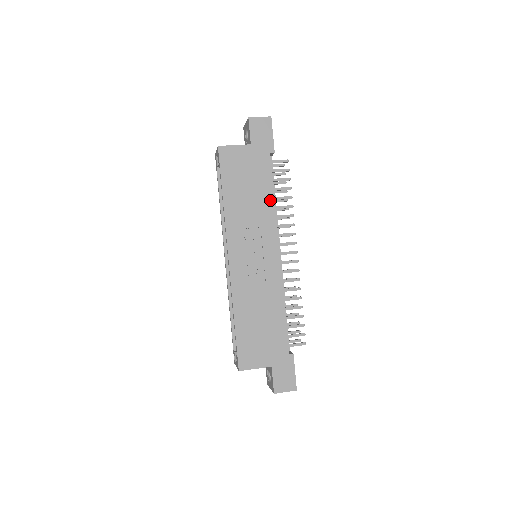
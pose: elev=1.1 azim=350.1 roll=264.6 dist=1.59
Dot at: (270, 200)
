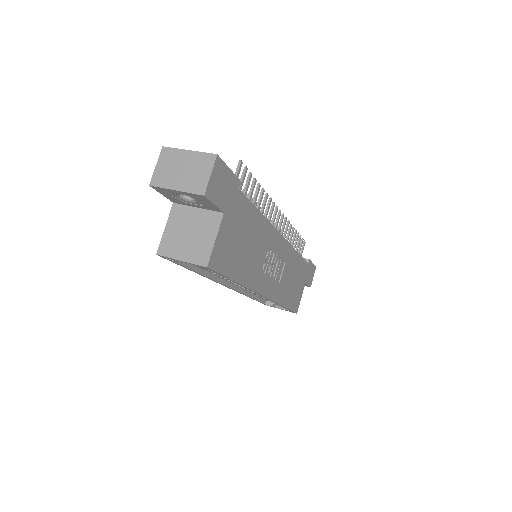
Dot at: (261, 220)
